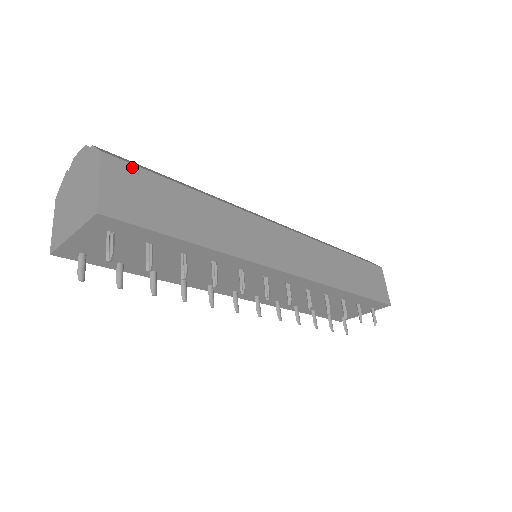
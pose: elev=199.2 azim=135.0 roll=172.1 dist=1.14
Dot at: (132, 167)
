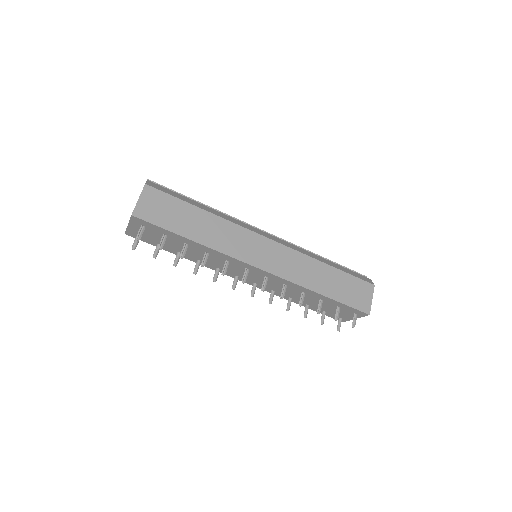
Dot at: (162, 193)
